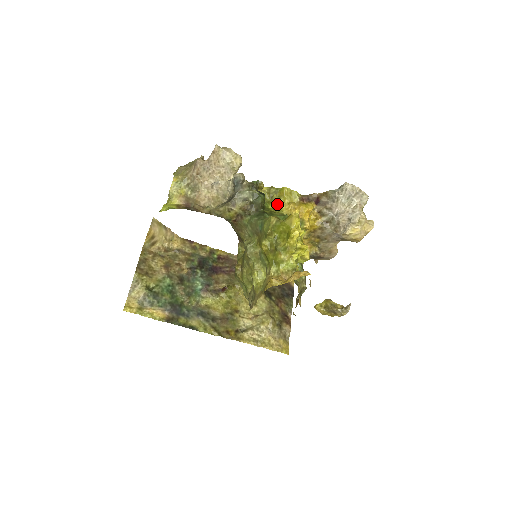
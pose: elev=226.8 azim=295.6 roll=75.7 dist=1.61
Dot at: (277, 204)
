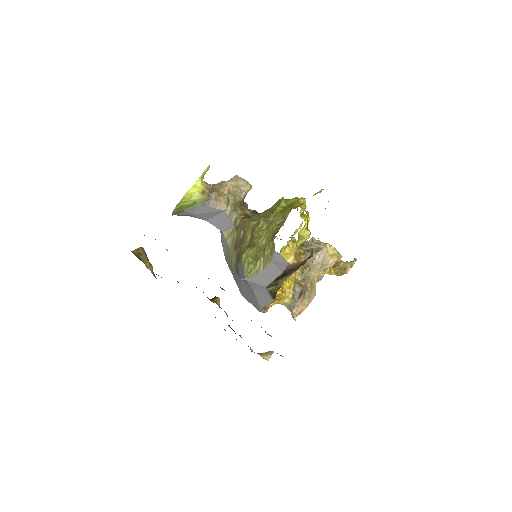
Dot at: occluded
